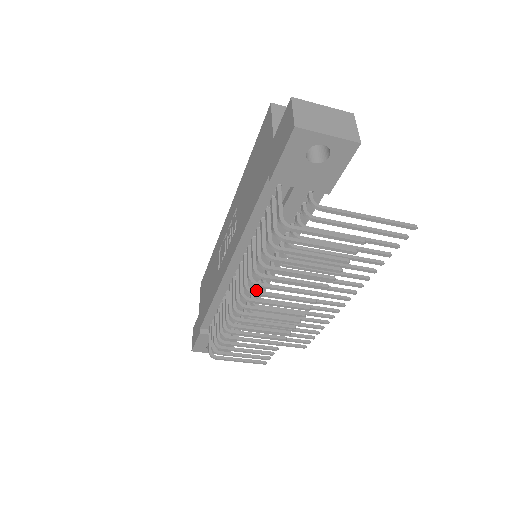
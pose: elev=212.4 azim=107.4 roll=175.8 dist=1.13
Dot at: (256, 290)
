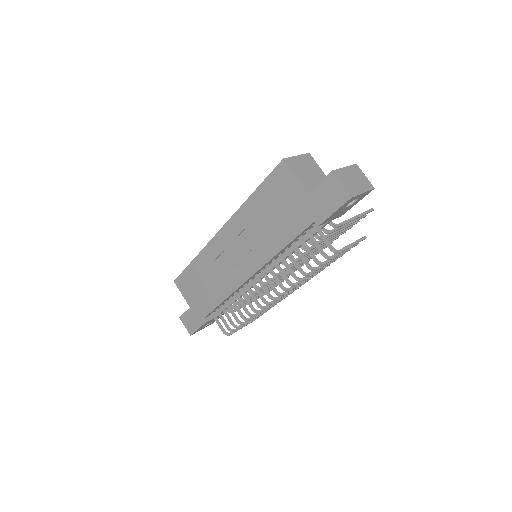
Dot at: occluded
